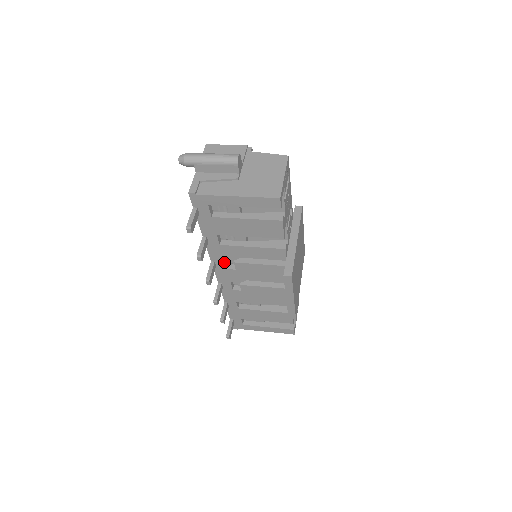
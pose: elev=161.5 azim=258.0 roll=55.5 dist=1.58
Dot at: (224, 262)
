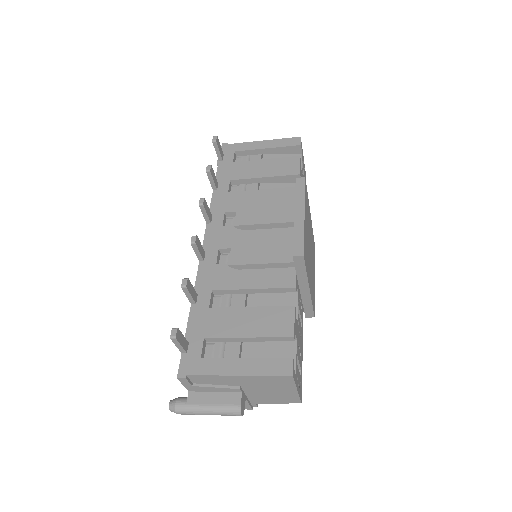
Dot at: (223, 216)
